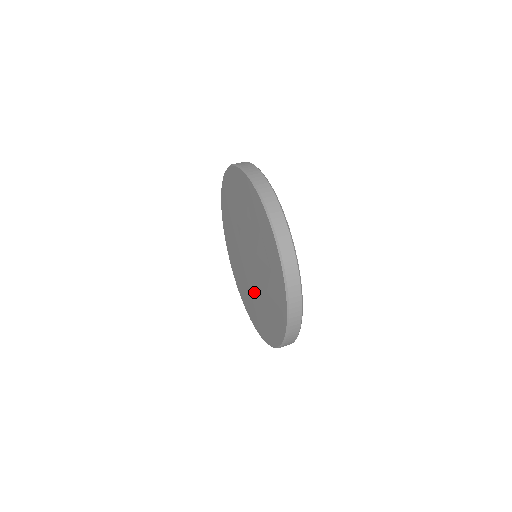
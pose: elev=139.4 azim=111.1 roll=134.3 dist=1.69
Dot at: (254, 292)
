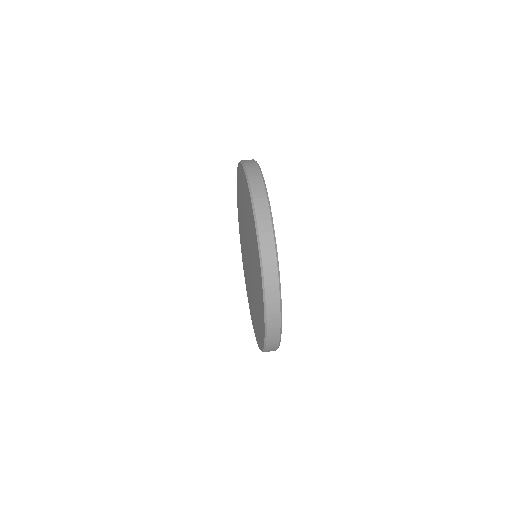
Dot at: (253, 294)
